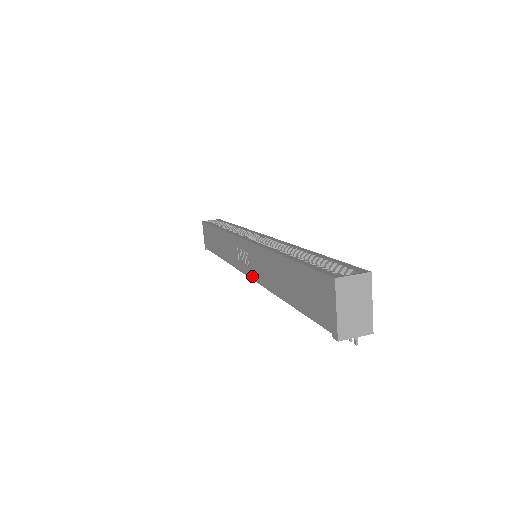
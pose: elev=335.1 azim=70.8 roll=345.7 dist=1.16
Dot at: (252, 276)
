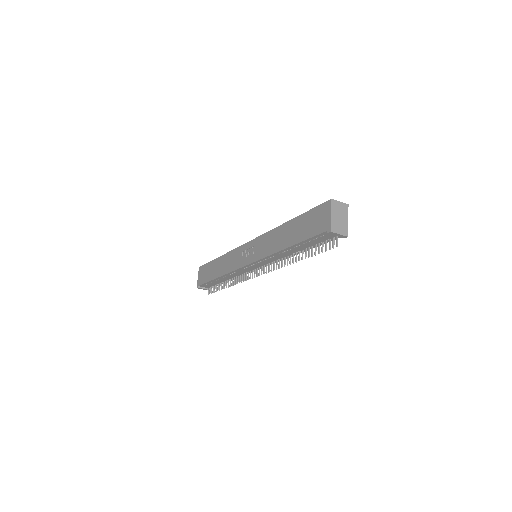
Dot at: (256, 259)
